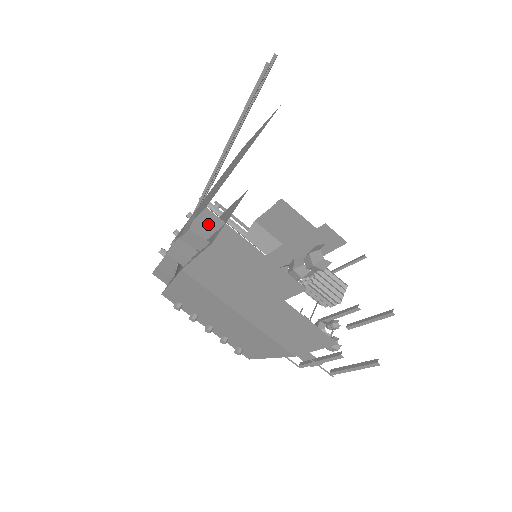
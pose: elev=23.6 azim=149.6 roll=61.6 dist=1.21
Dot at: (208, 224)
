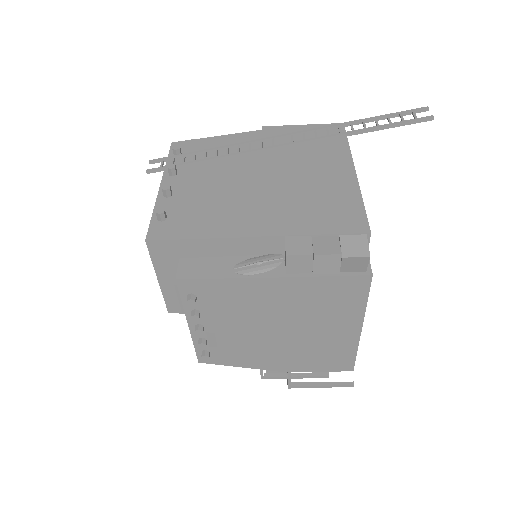
Dot at: occluded
